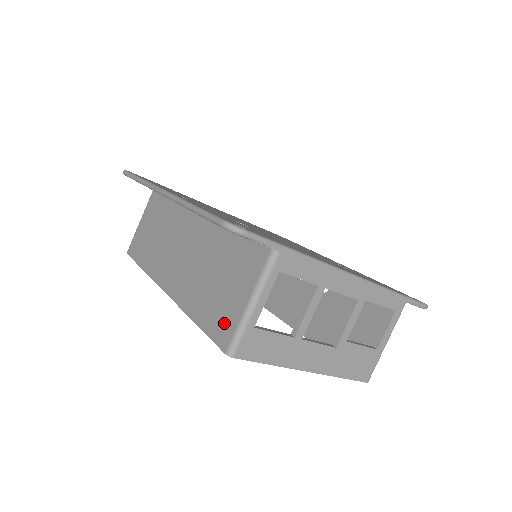
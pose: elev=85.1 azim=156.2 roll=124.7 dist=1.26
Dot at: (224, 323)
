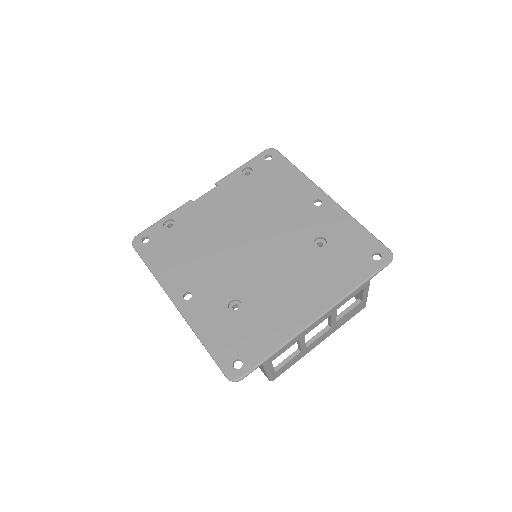
Dot at: occluded
